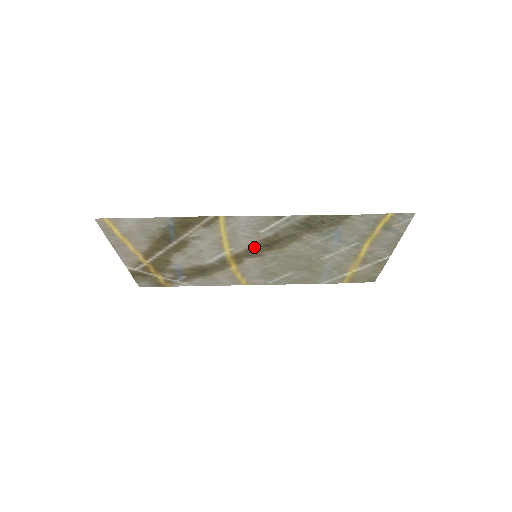
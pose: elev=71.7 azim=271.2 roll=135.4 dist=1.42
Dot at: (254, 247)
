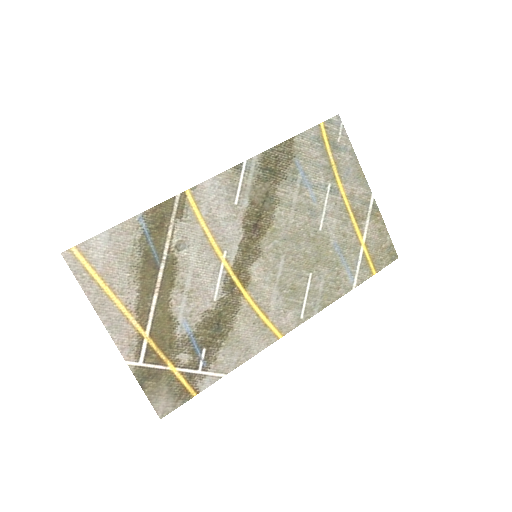
Dot at: (245, 238)
